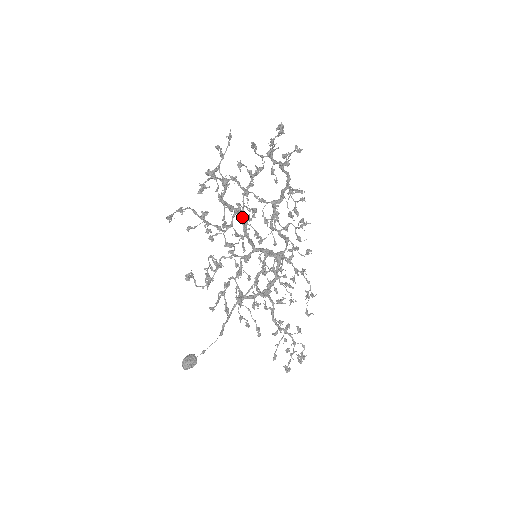
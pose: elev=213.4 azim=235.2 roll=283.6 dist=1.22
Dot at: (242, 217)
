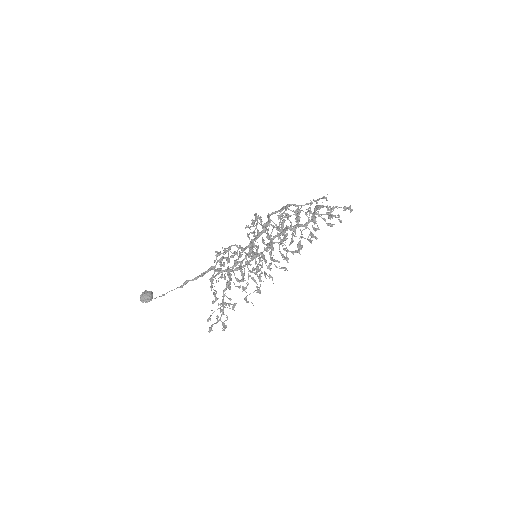
Dot at: occluded
